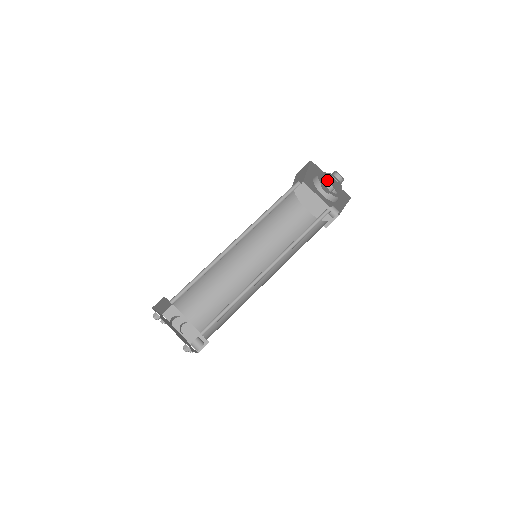
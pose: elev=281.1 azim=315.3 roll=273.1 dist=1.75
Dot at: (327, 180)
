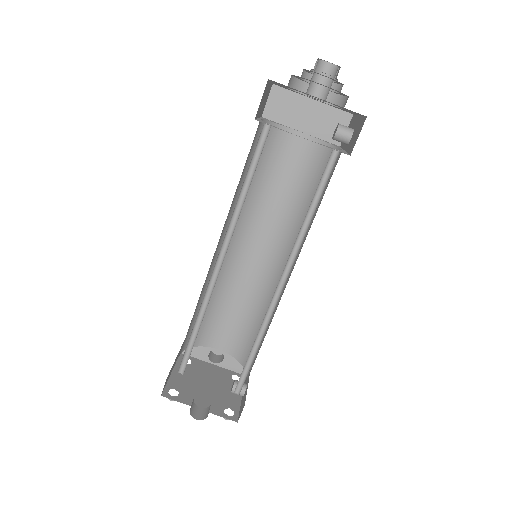
Dot at: (312, 96)
